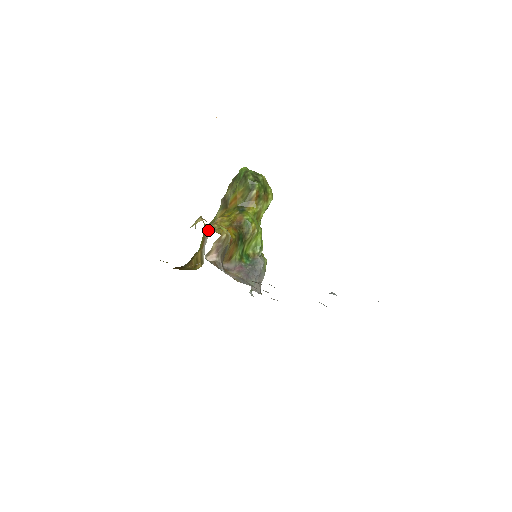
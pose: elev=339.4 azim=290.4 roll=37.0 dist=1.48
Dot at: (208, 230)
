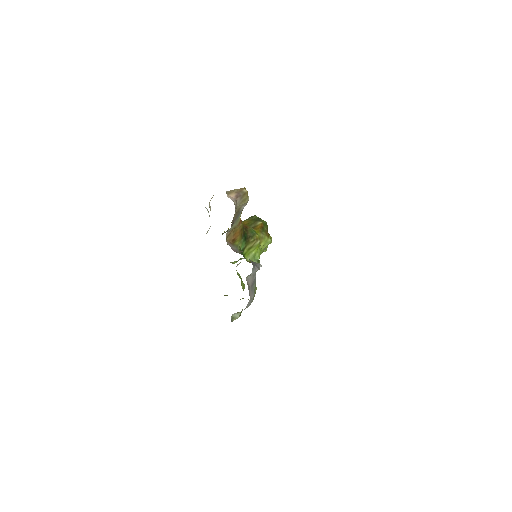
Dot at: occluded
